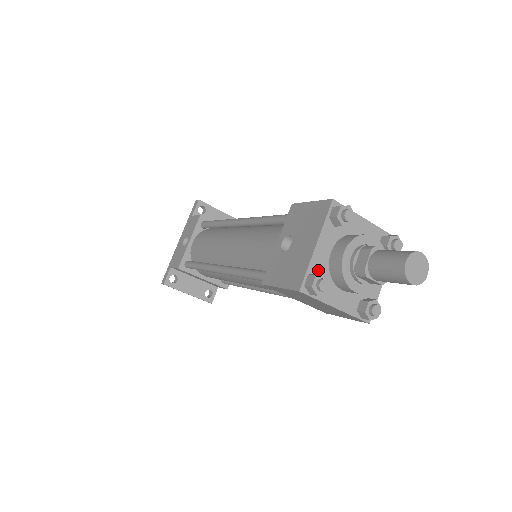
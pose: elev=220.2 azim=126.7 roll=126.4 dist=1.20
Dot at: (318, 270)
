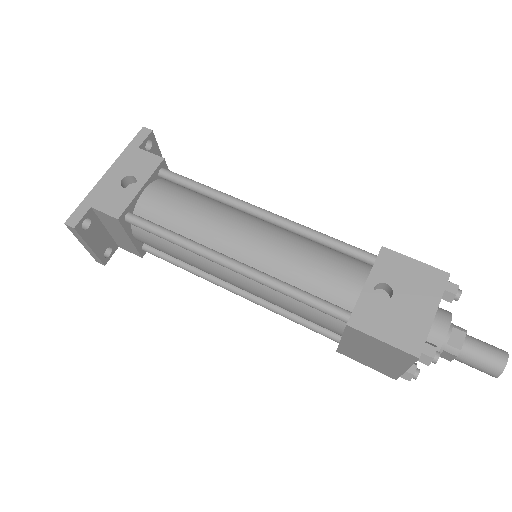
Dot at: occluded
